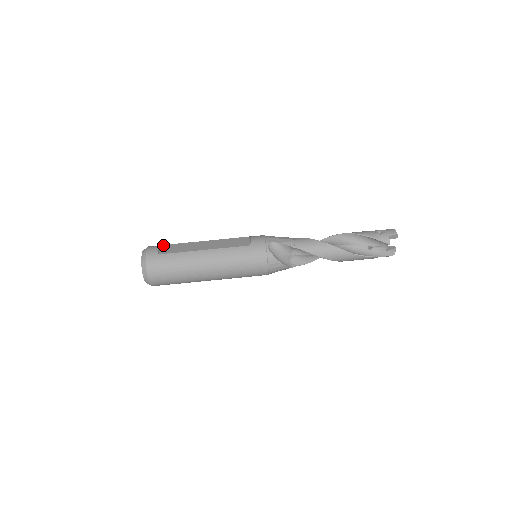
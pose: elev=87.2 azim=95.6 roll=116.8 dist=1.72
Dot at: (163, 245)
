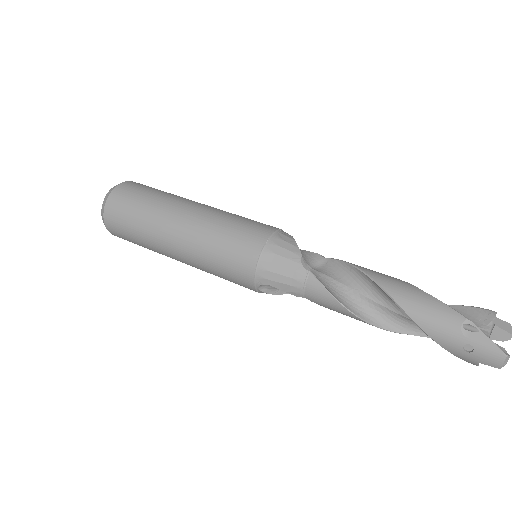
Dot at: occluded
